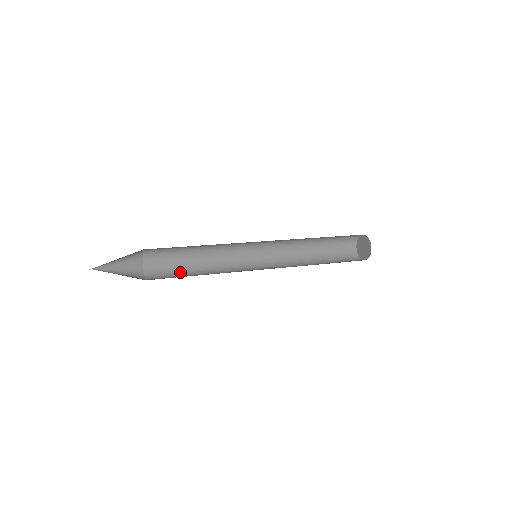
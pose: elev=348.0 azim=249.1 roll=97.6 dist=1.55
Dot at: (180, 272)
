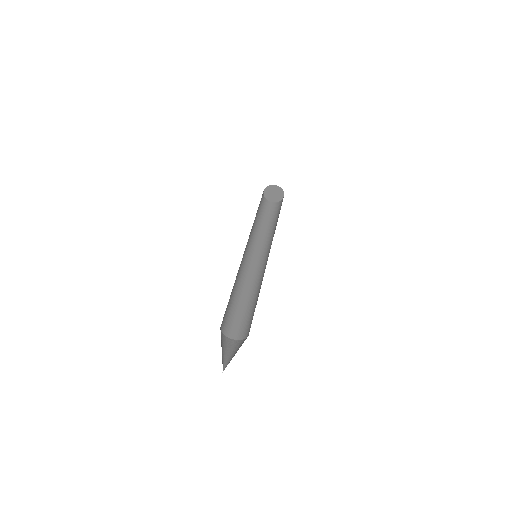
Dot at: (244, 314)
